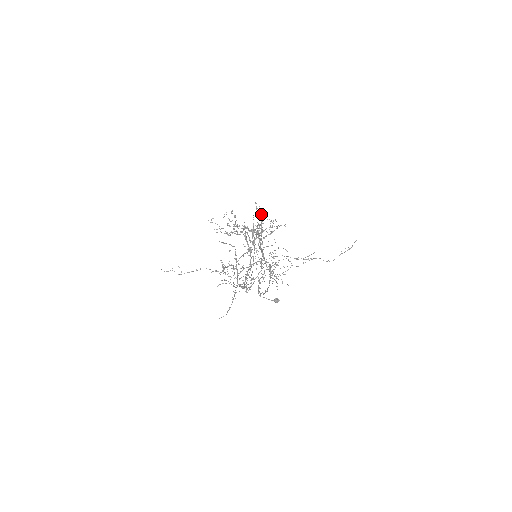
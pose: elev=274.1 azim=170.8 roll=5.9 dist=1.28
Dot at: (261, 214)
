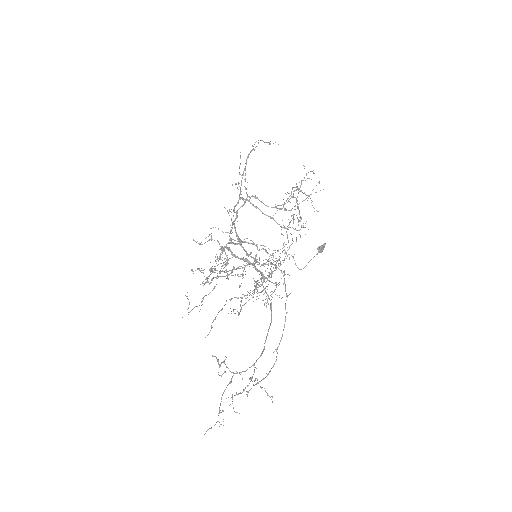
Dot at: occluded
